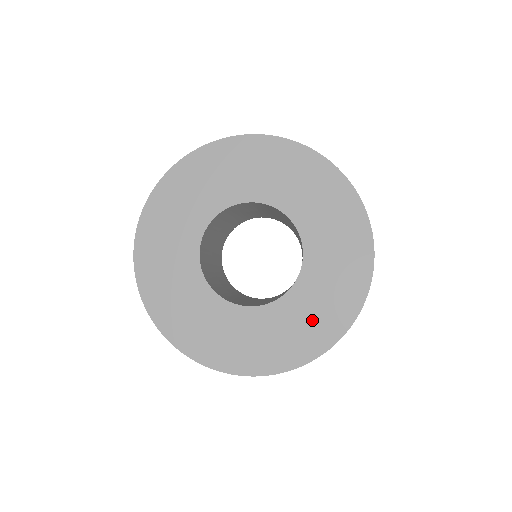
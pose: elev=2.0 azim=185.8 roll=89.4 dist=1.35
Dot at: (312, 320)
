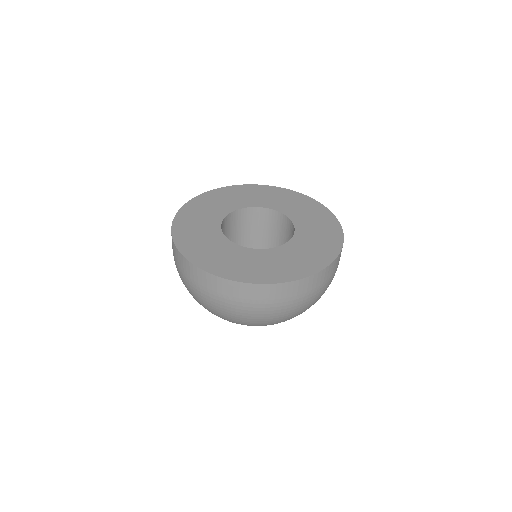
Dot at: (319, 224)
